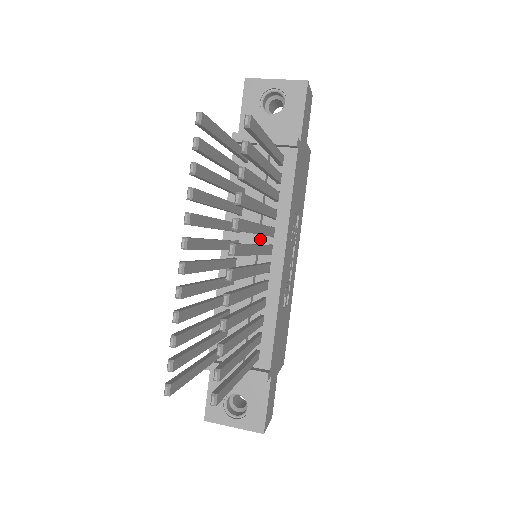
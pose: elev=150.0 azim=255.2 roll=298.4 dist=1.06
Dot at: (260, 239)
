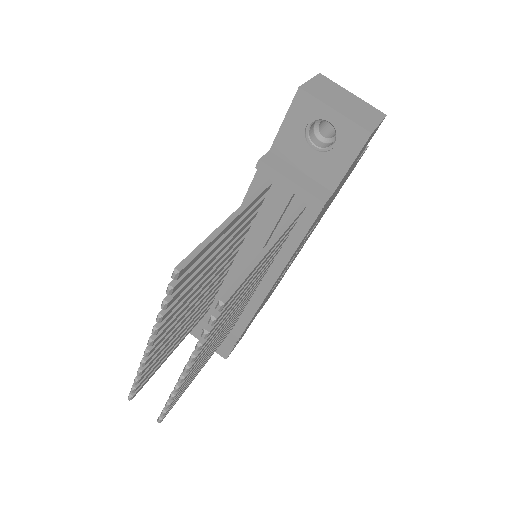
Dot at: occluded
